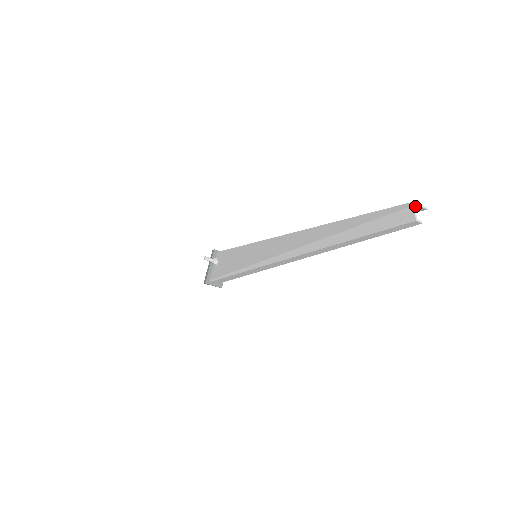
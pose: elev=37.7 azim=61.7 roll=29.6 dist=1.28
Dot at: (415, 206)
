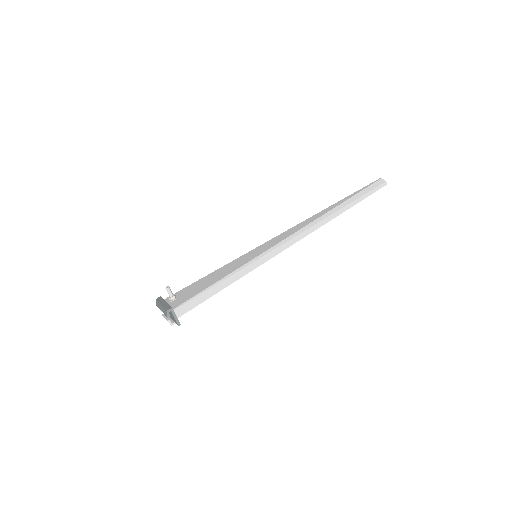
Dot at: (380, 181)
